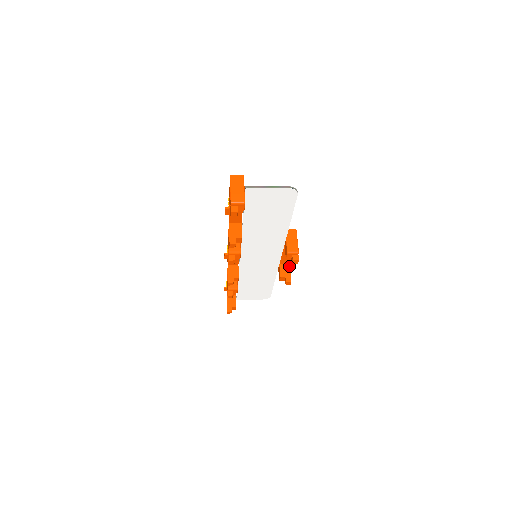
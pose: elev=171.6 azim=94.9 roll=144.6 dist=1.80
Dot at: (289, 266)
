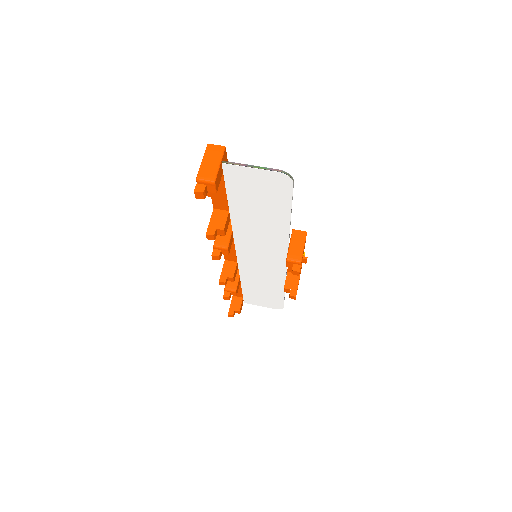
Dot at: (299, 276)
